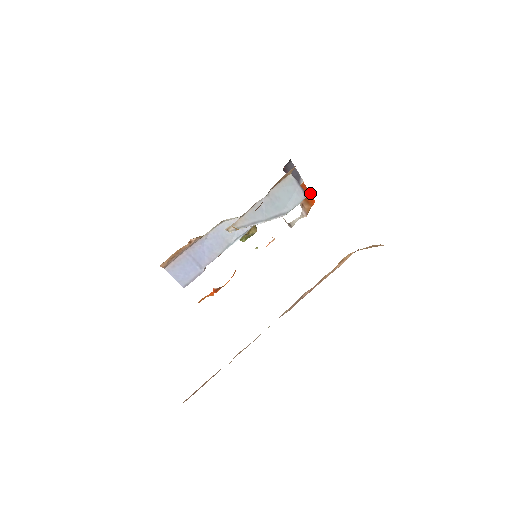
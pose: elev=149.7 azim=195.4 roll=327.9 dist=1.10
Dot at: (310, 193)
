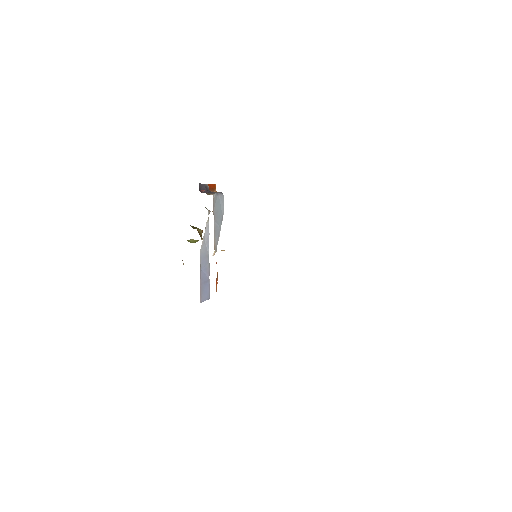
Dot at: (212, 184)
